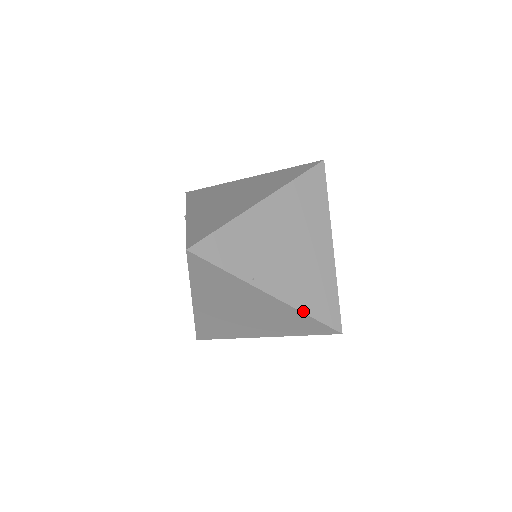
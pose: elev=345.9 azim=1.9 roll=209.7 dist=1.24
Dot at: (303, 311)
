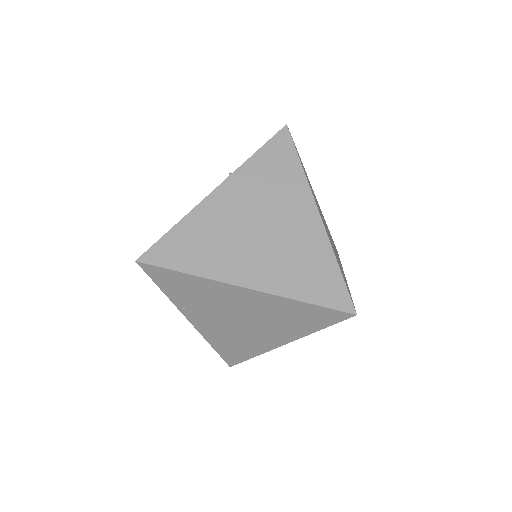
Dot at: (210, 343)
